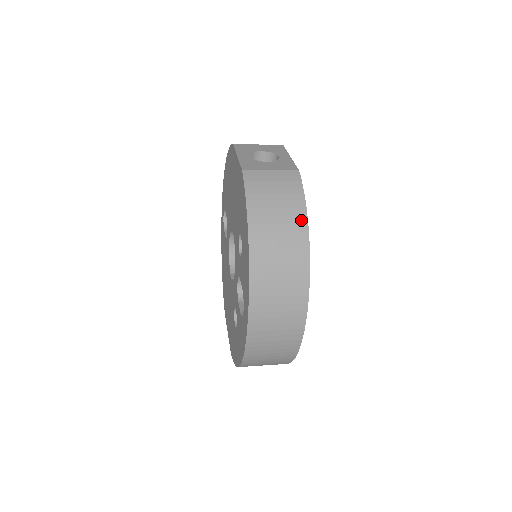
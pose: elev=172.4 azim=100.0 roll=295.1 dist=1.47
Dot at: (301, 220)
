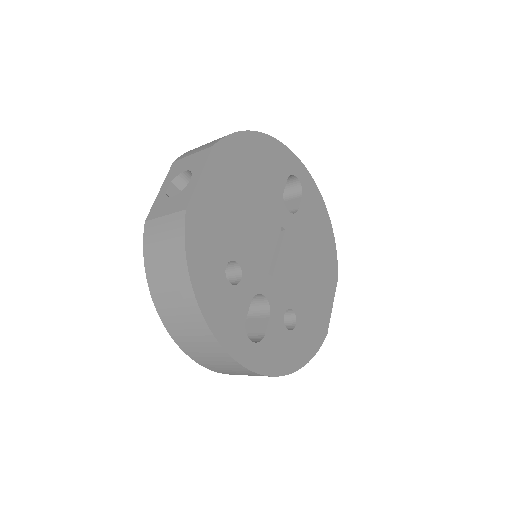
Dot at: (184, 278)
